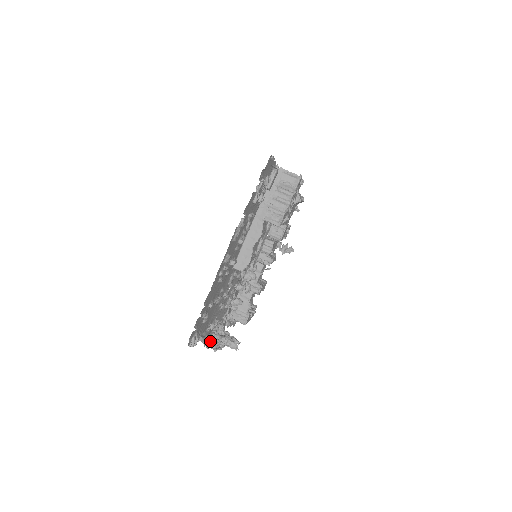
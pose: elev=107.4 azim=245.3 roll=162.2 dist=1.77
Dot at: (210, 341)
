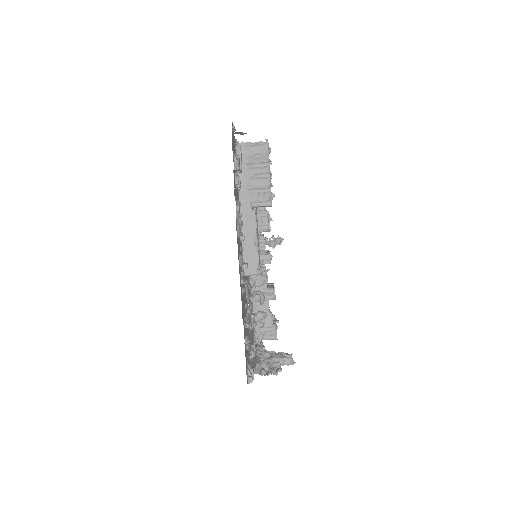
Dot at: (265, 367)
